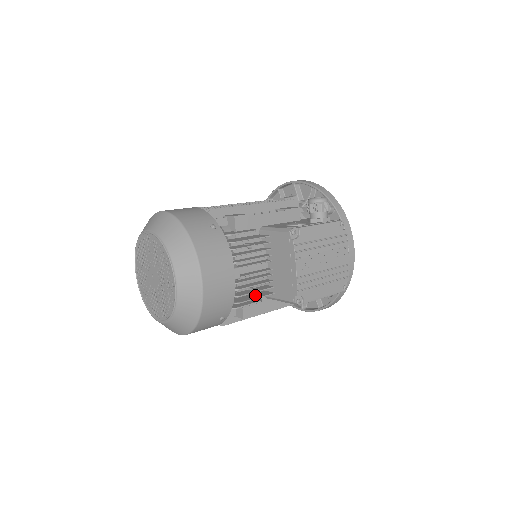
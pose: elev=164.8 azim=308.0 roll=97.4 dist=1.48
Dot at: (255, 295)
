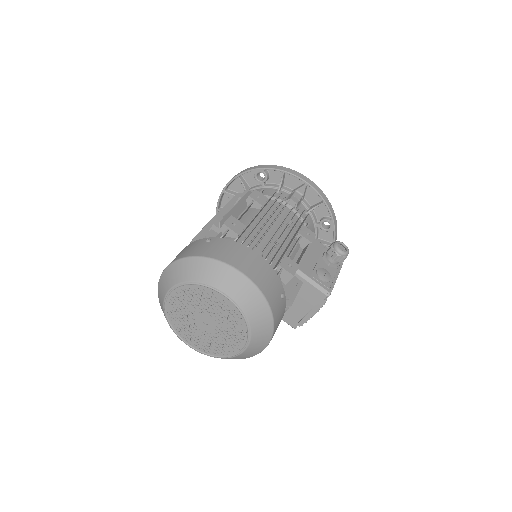
Dot at: occluded
